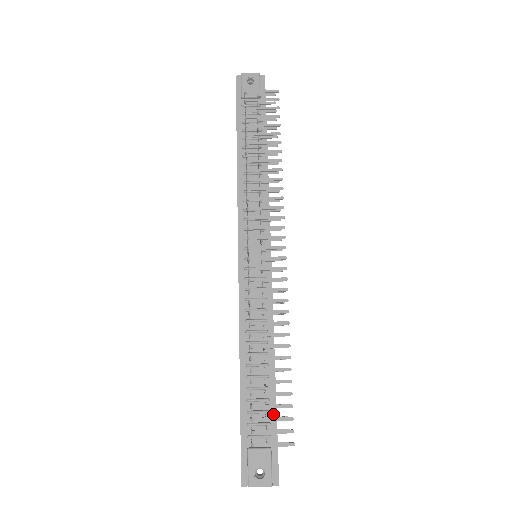
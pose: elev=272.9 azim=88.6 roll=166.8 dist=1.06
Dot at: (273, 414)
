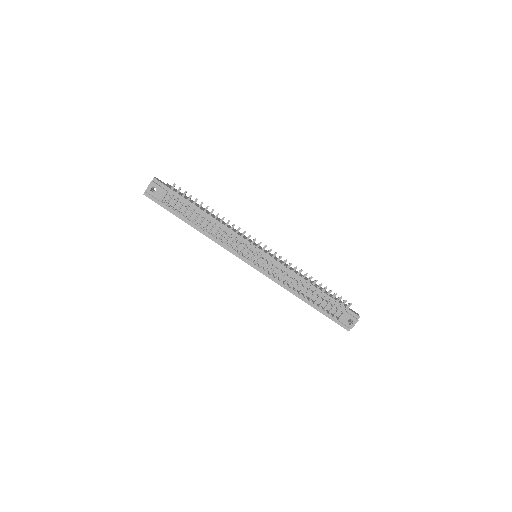
Dot at: occluded
